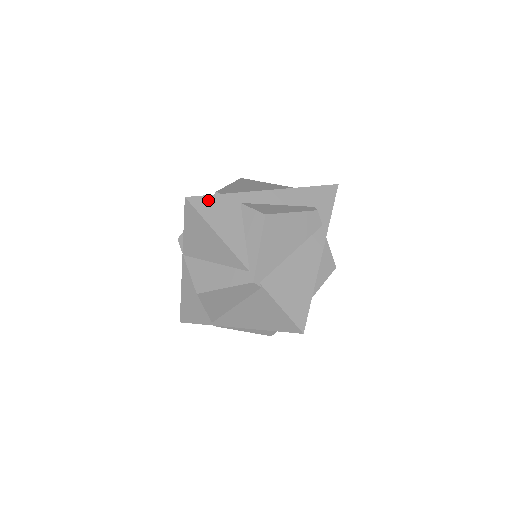
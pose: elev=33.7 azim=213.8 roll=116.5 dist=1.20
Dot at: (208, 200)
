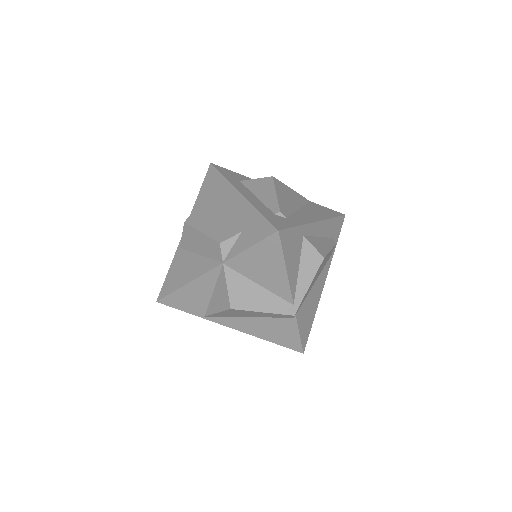
Dot at: (289, 233)
